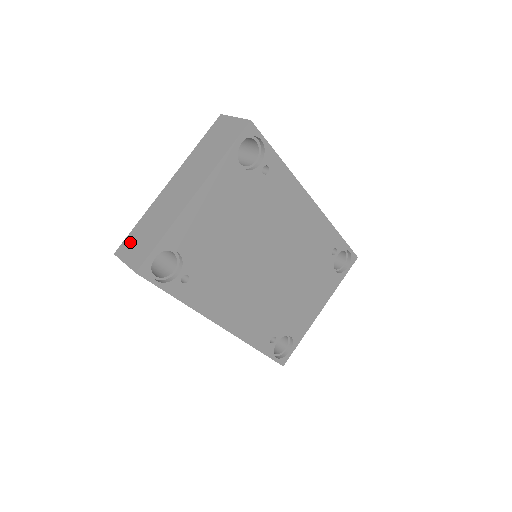
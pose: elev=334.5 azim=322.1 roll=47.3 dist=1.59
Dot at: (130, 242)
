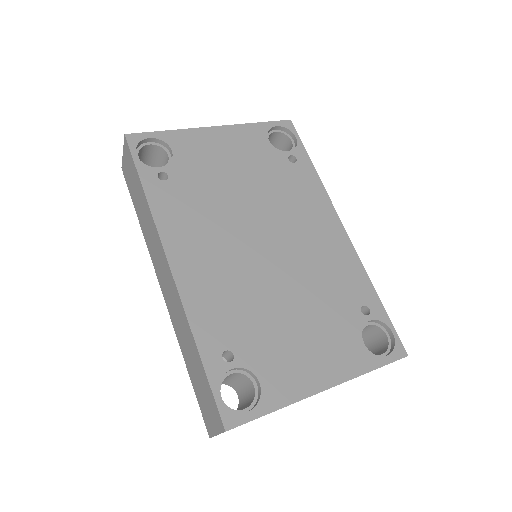
Dot at: occluded
